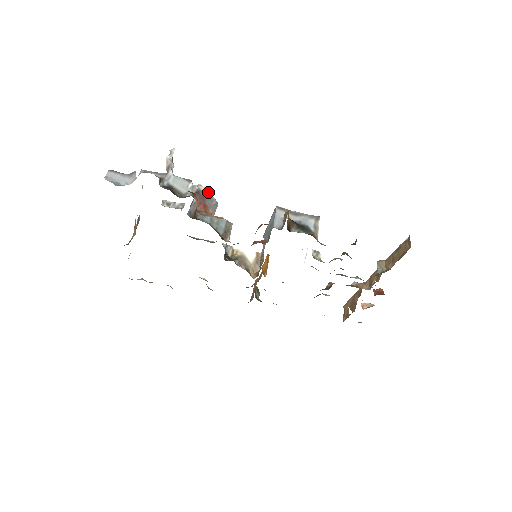
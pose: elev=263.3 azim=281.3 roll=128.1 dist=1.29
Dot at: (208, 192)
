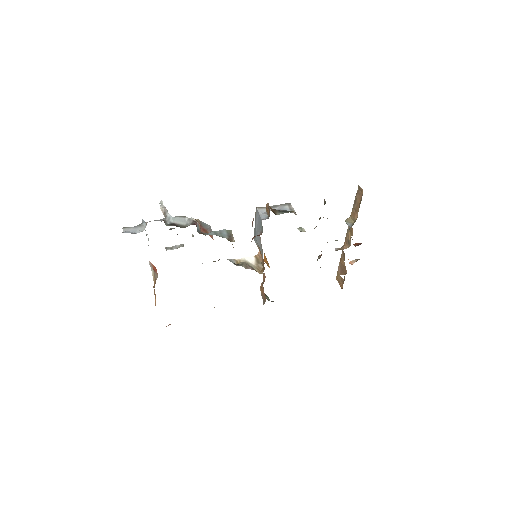
Dot at: (201, 221)
